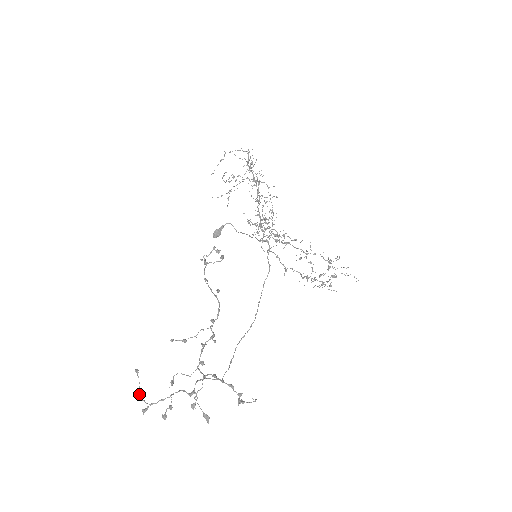
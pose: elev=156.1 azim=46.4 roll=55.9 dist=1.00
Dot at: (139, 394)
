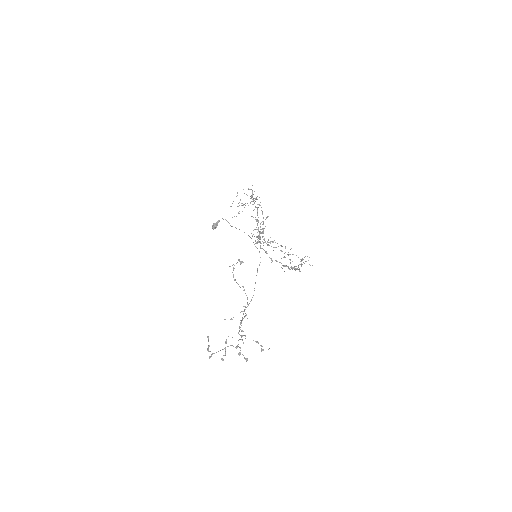
Dot at: occluded
